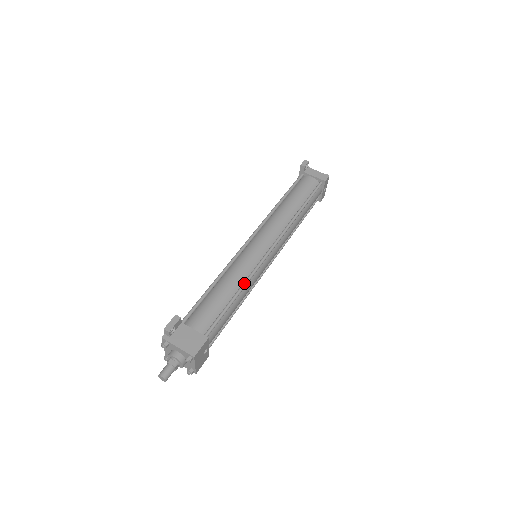
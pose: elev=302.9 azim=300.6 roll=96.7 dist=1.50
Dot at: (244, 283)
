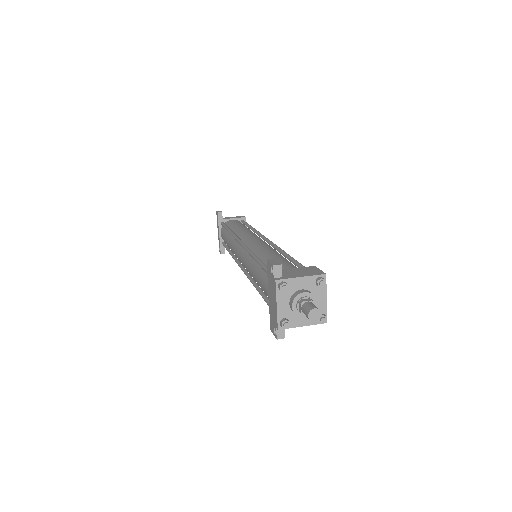
Dot at: (281, 250)
